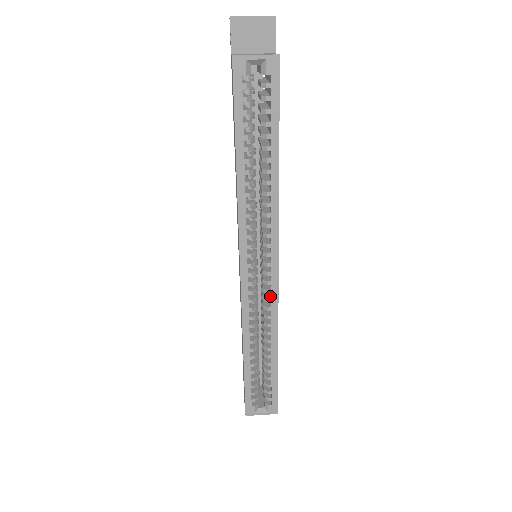
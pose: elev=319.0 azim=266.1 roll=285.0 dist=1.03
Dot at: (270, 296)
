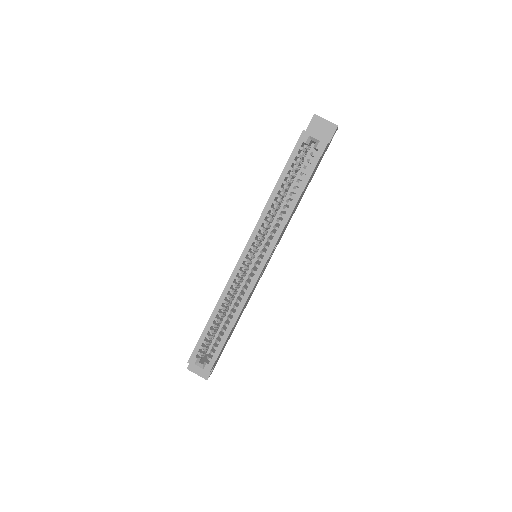
Dot at: (250, 282)
